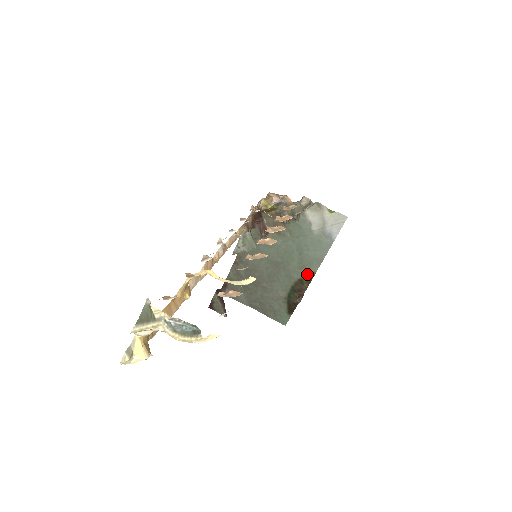
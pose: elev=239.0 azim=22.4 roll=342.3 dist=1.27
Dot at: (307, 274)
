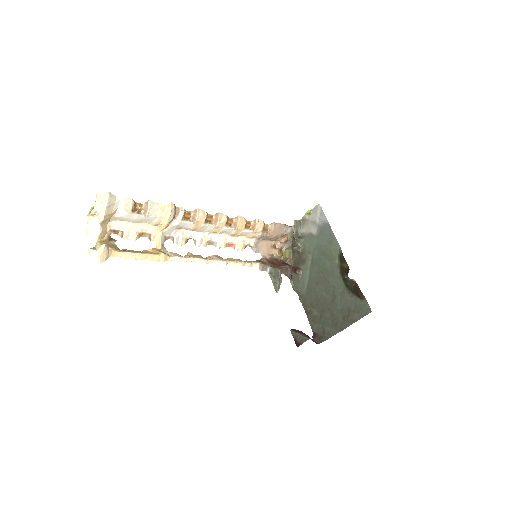
Dot at: (339, 259)
